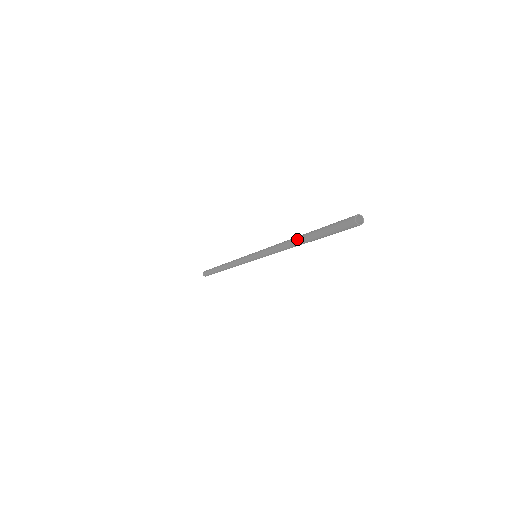
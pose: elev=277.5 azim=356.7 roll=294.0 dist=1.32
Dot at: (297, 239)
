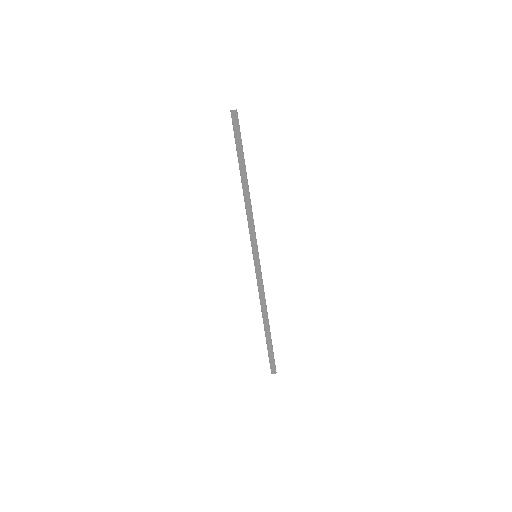
Dot at: (242, 181)
